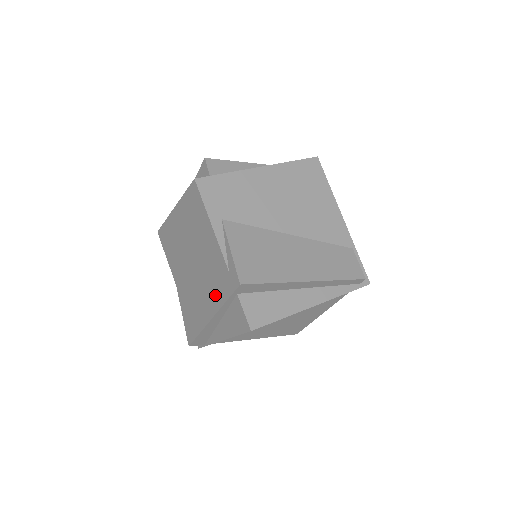
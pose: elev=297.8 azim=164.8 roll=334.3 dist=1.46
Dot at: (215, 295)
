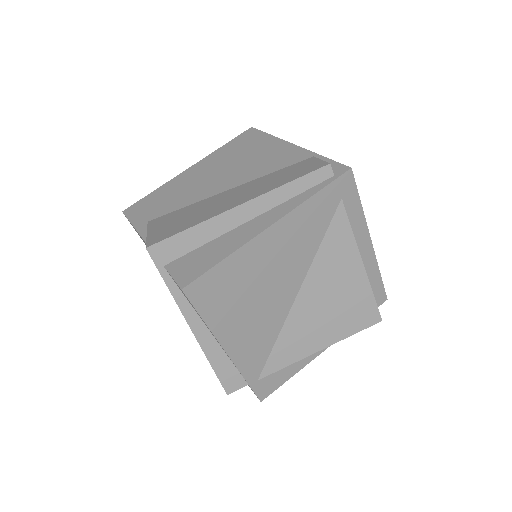
Dot at: occluded
